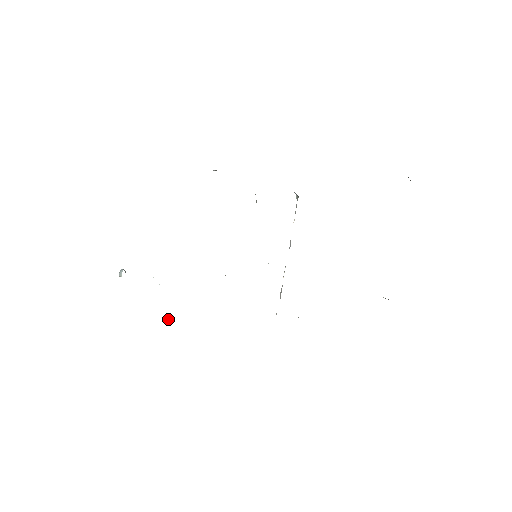
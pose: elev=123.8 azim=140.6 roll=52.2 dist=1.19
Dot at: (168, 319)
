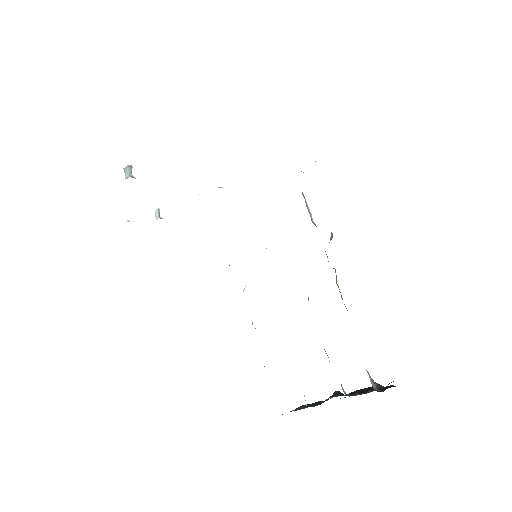
Dot at: (157, 213)
